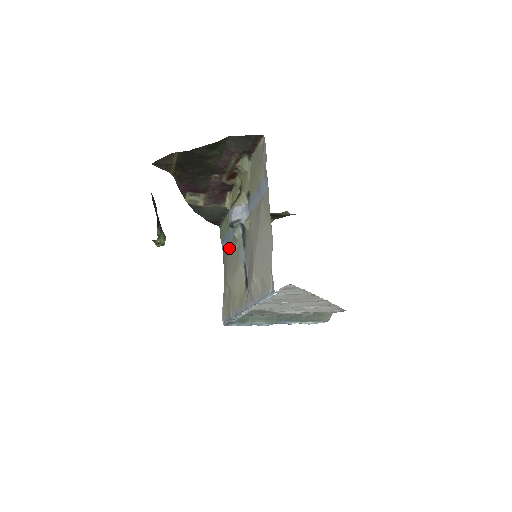
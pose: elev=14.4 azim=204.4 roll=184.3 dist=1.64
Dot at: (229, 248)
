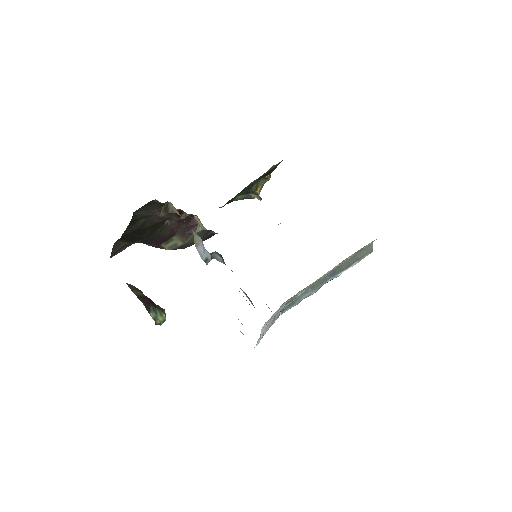
Dot at: occluded
